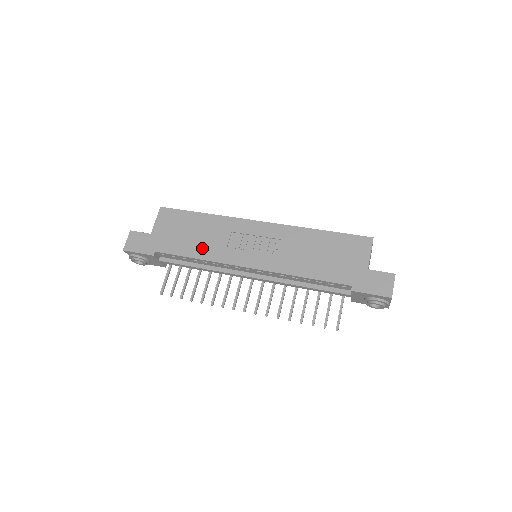
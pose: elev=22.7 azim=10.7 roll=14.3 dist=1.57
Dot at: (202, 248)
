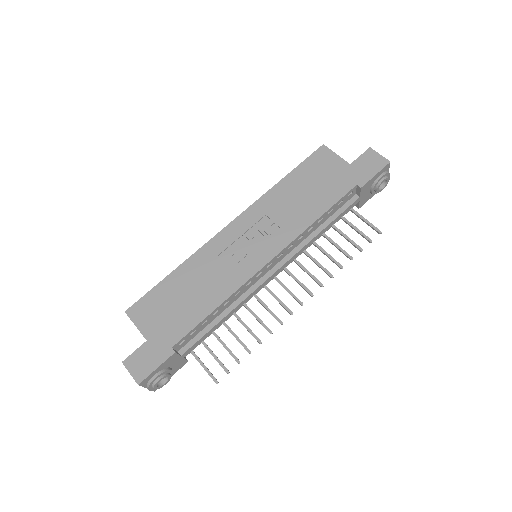
Dot at: (211, 294)
